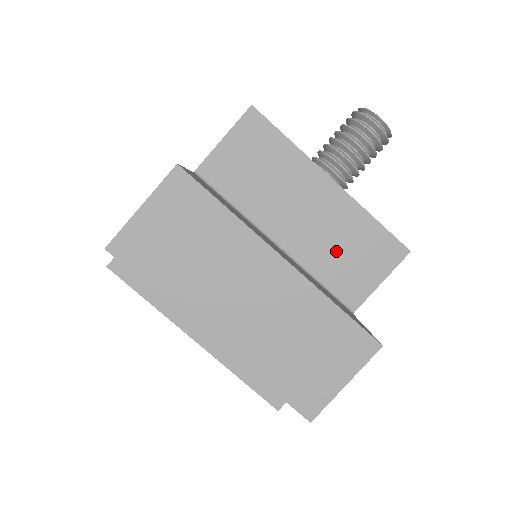
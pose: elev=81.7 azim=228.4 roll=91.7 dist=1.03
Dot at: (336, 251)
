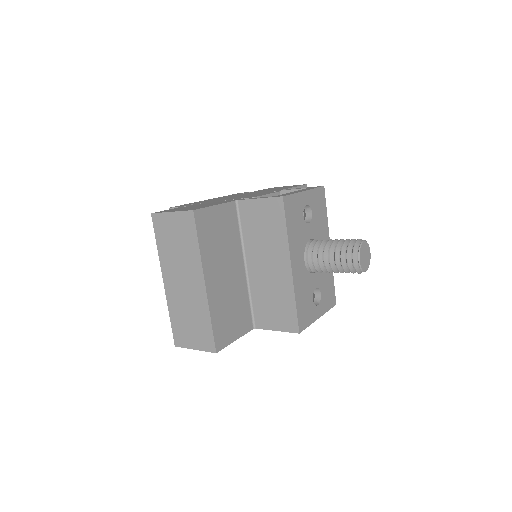
Dot at: (268, 297)
